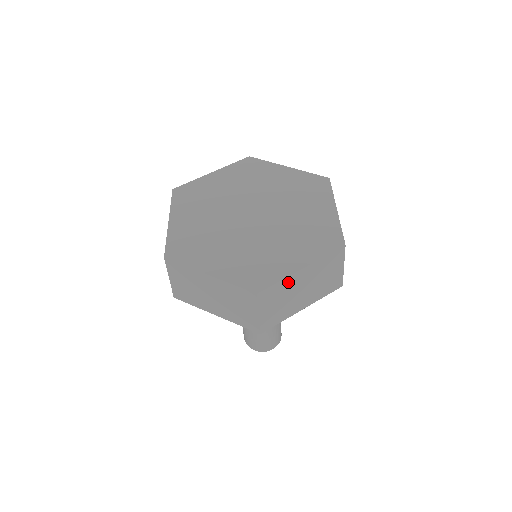
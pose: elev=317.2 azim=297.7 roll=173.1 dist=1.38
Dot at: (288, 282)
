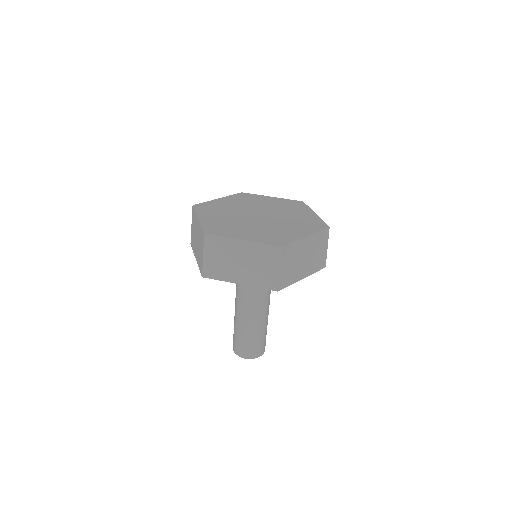
Dot at: (298, 245)
